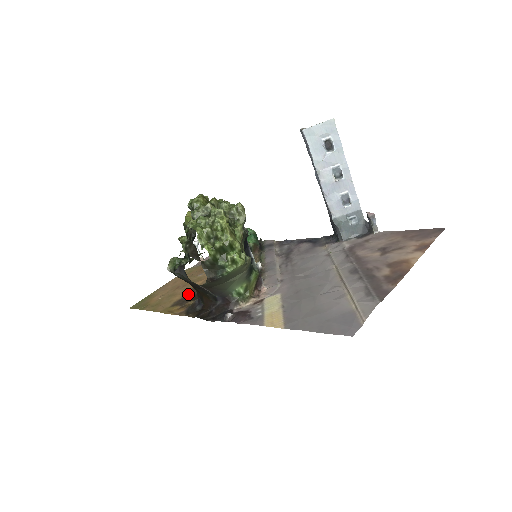
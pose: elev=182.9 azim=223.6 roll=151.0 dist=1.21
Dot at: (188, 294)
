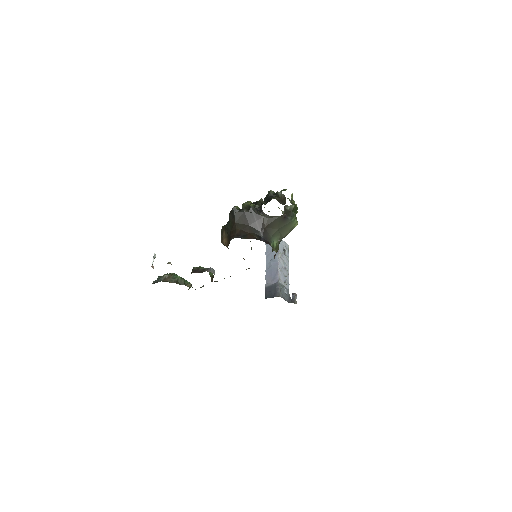
Dot at: occluded
